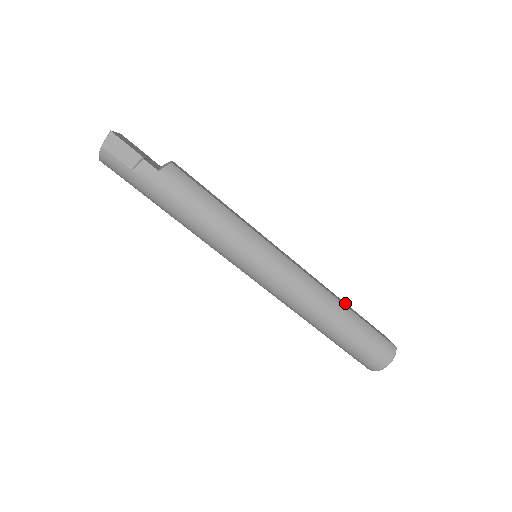
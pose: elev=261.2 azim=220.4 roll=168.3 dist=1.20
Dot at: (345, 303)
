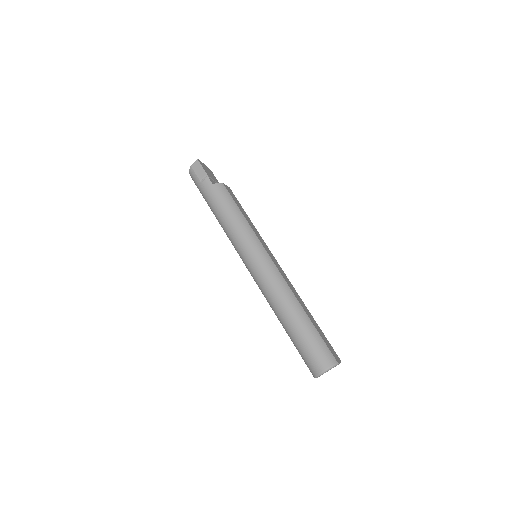
Dot at: (311, 316)
